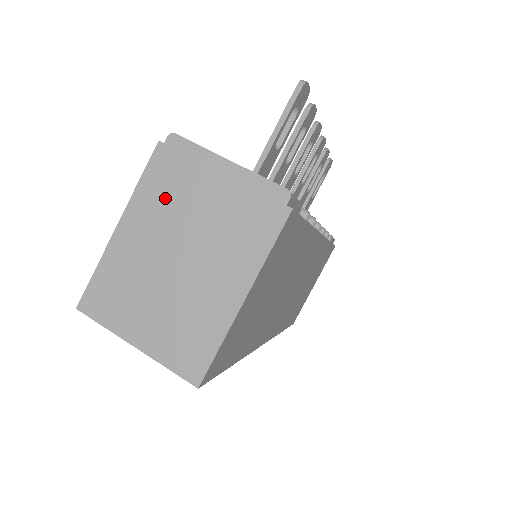
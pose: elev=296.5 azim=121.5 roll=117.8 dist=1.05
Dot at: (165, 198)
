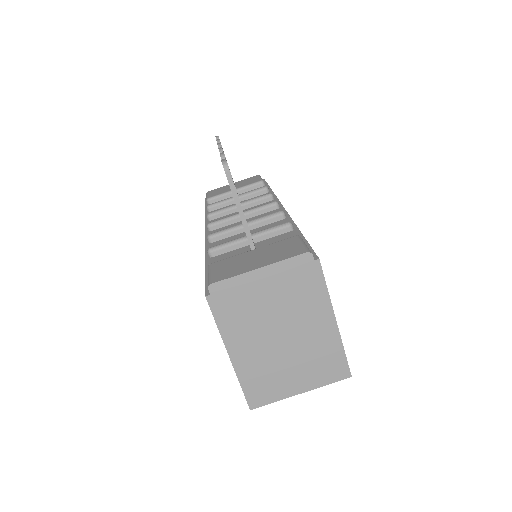
Dot at: (242, 319)
